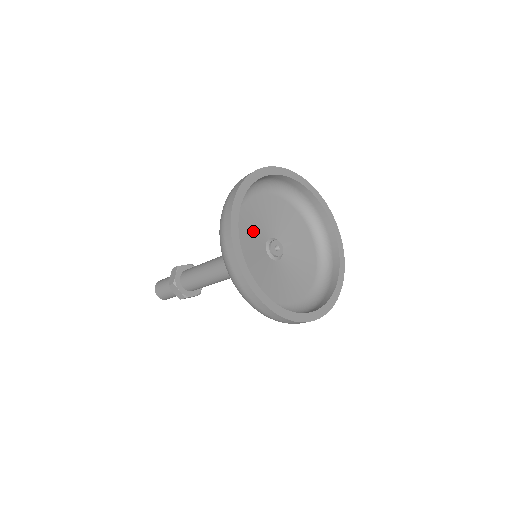
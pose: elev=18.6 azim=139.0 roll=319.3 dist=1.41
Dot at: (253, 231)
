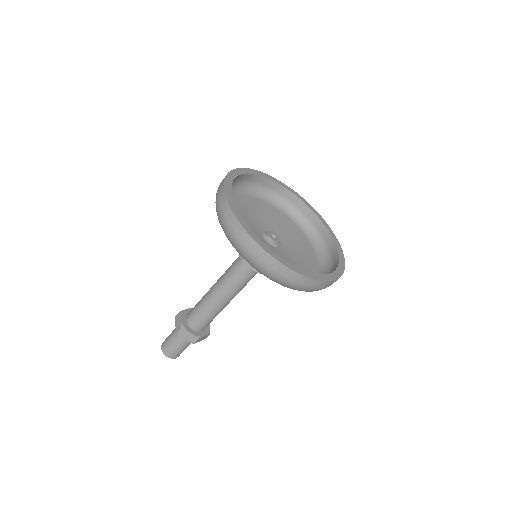
Dot at: (258, 215)
